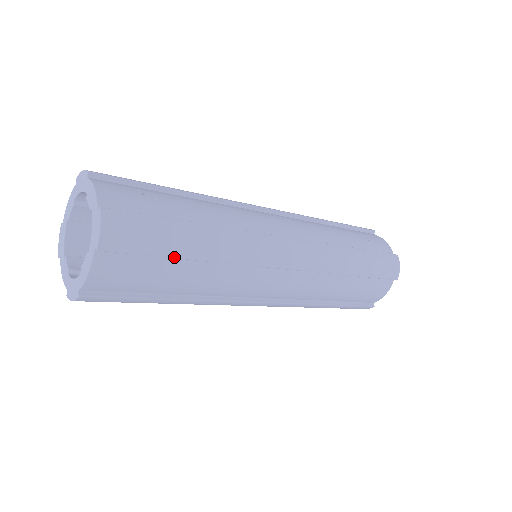
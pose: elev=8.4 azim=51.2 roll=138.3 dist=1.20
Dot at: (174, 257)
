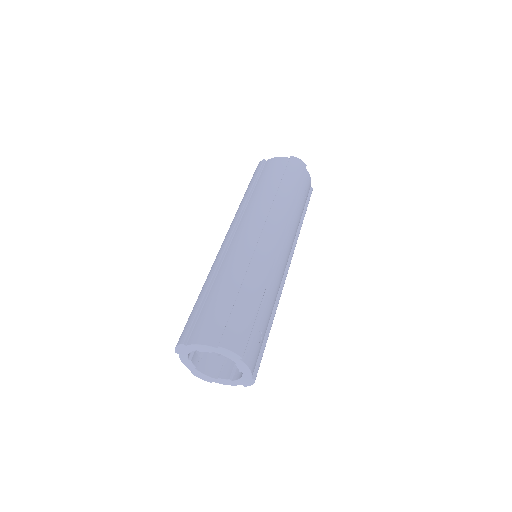
Dot at: occluded
